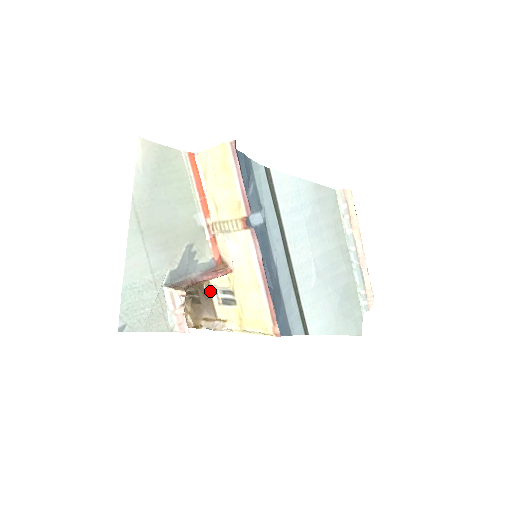
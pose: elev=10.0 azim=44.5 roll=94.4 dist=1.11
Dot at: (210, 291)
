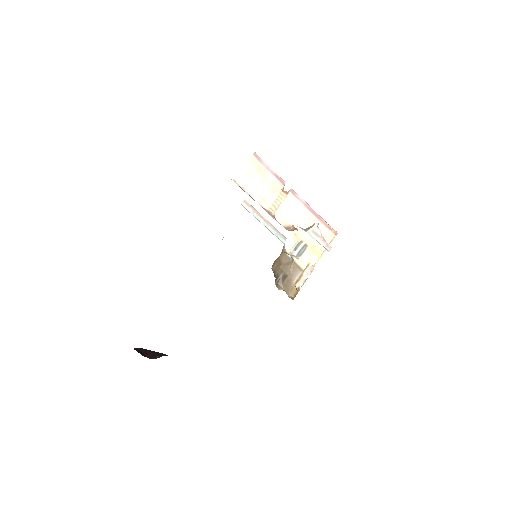
Dot at: (290, 256)
